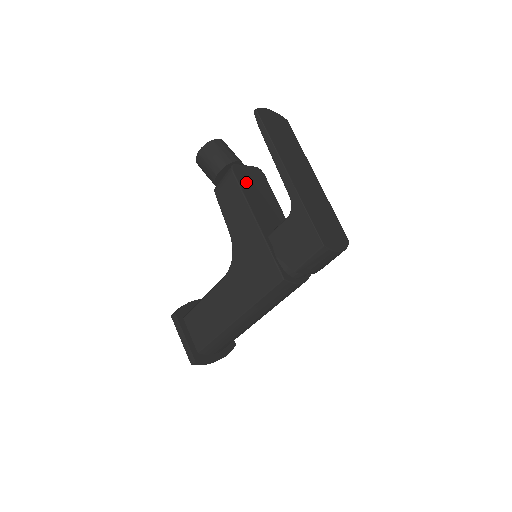
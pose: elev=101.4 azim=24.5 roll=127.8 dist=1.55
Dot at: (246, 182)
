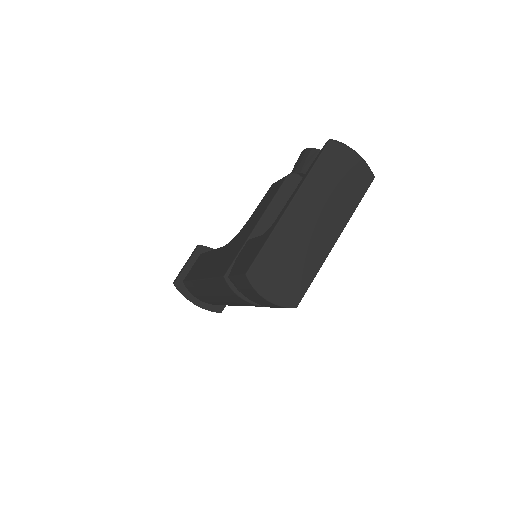
Dot at: occluded
